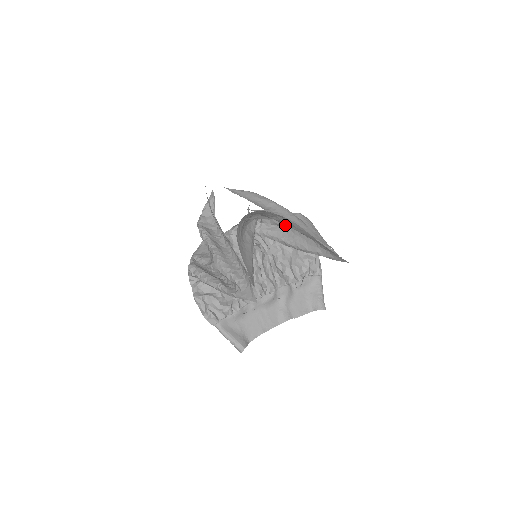
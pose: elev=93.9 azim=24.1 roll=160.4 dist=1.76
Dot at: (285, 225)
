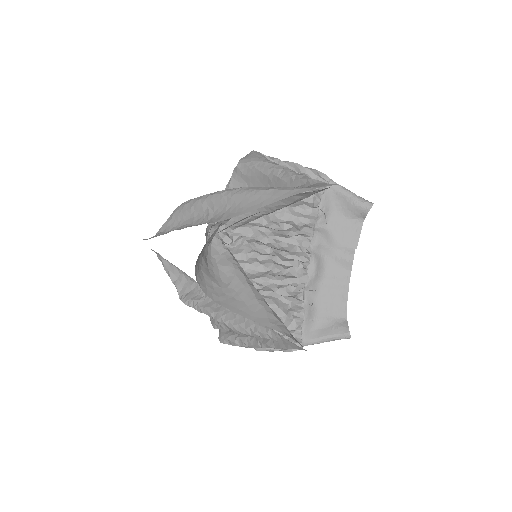
Dot at: occluded
